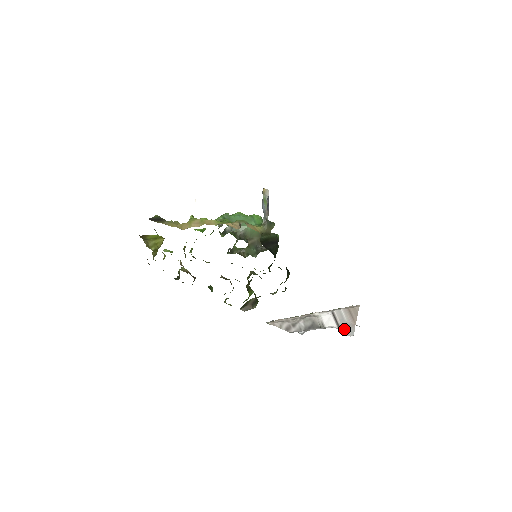
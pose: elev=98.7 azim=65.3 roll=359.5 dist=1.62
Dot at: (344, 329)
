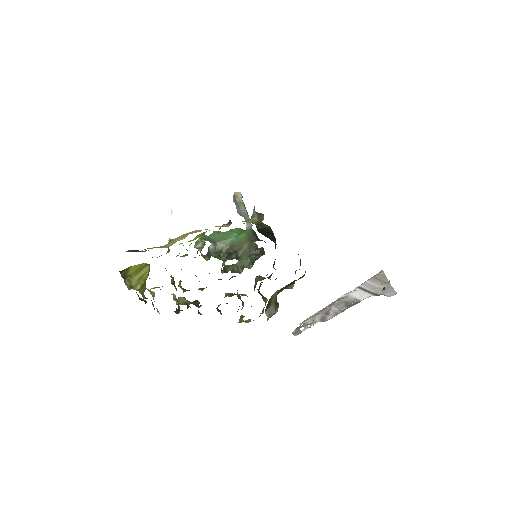
Dot at: (382, 293)
